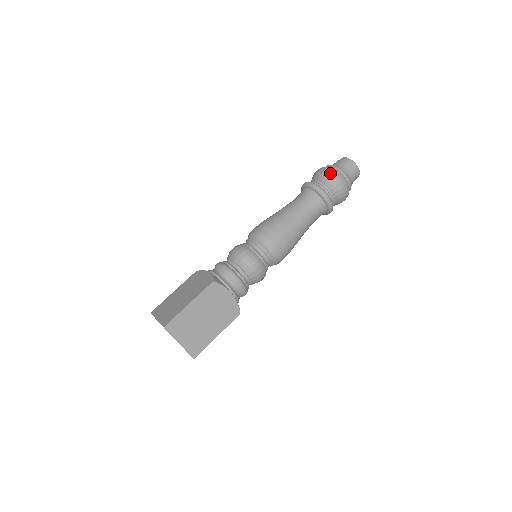
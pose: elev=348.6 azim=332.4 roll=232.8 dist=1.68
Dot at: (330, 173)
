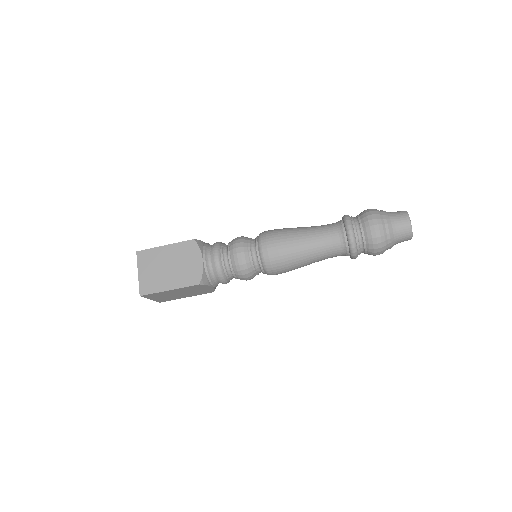
Dot at: (369, 210)
